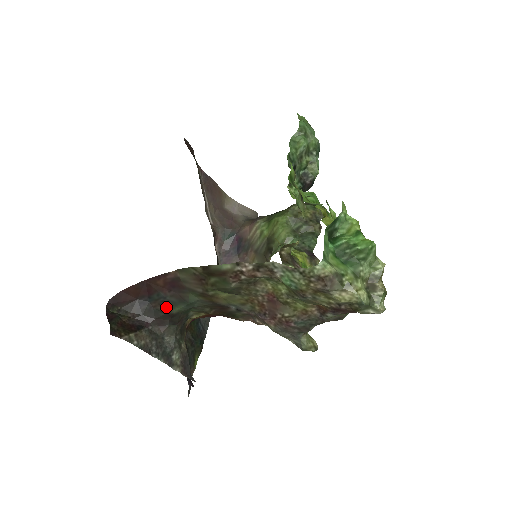
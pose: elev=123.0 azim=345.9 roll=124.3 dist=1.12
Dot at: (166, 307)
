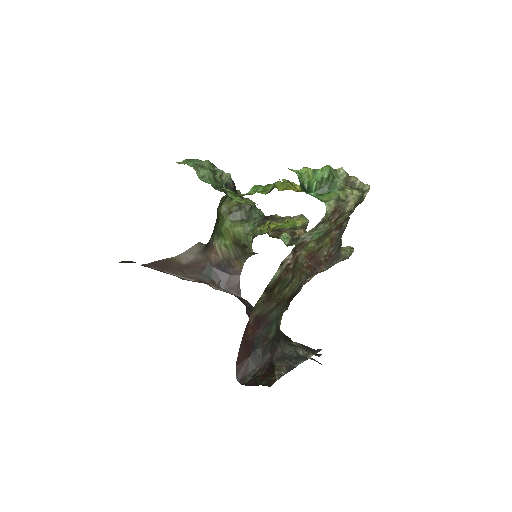
Dot at: (268, 338)
